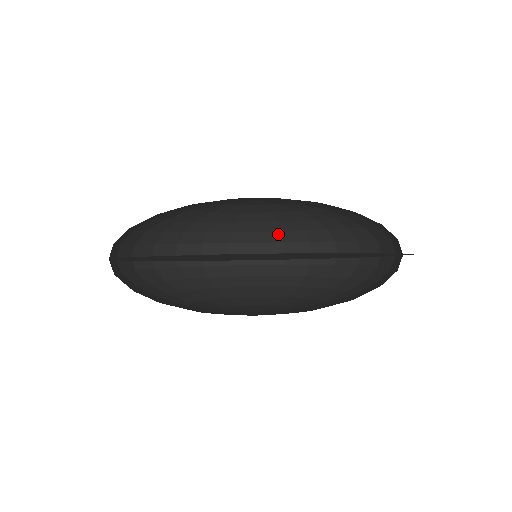
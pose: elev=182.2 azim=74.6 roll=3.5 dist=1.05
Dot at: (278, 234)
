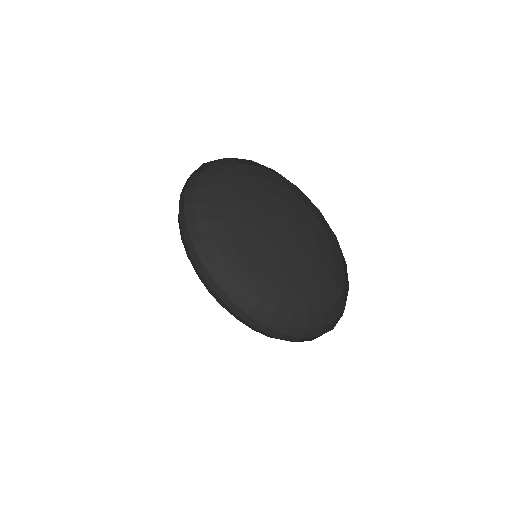
Dot at: (320, 317)
